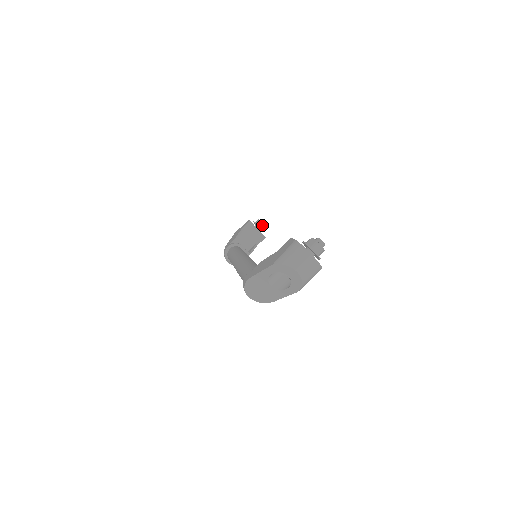
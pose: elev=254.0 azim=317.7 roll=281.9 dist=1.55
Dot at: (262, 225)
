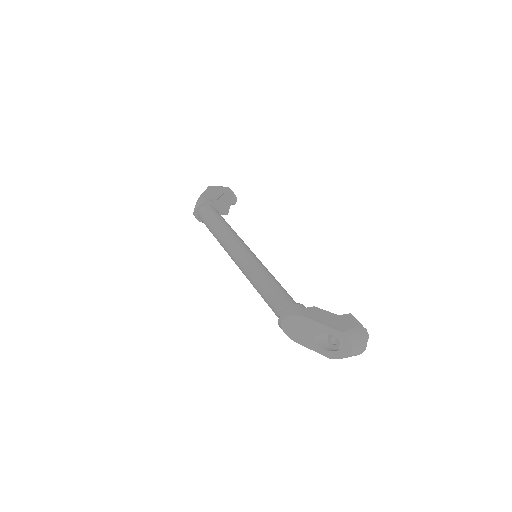
Dot at: (234, 202)
